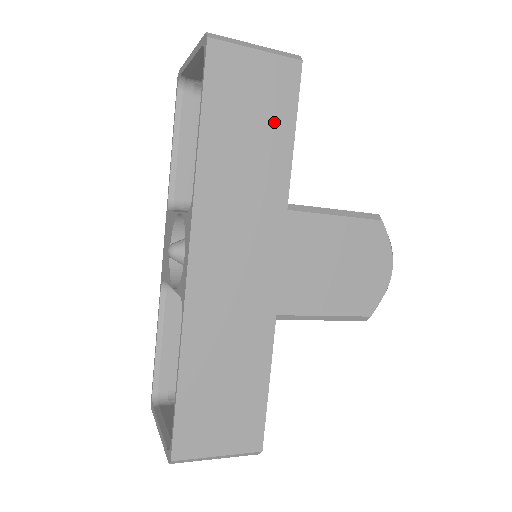
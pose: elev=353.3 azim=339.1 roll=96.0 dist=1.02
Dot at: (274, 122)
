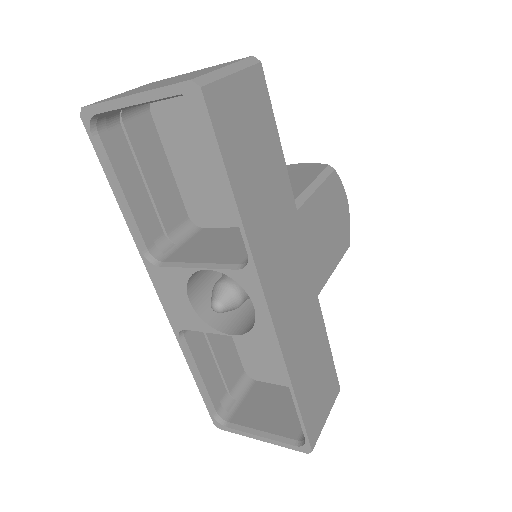
Dot at: (267, 139)
